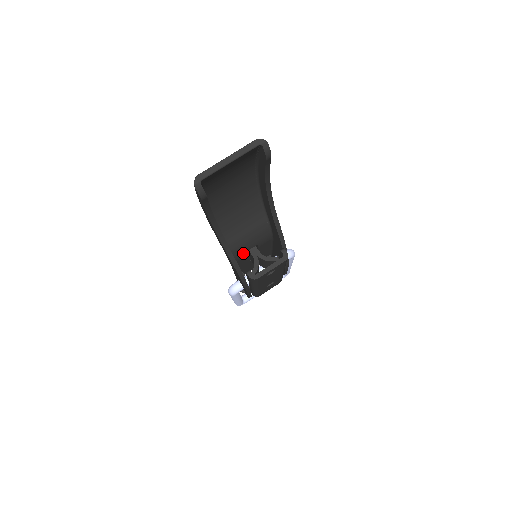
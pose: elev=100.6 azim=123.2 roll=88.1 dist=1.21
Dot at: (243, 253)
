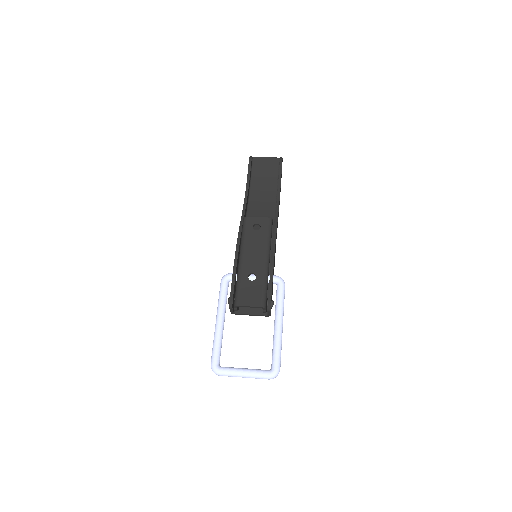
Dot at: occluded
